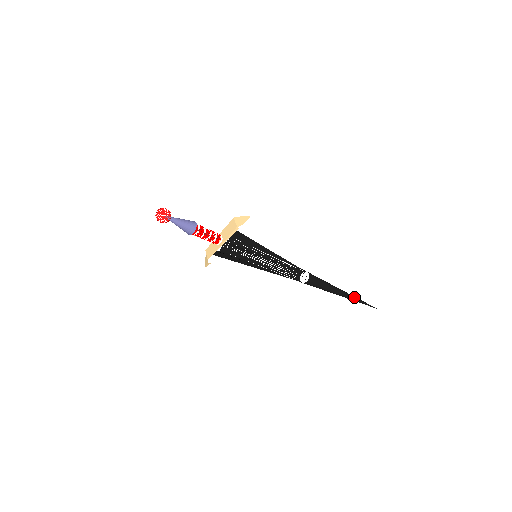
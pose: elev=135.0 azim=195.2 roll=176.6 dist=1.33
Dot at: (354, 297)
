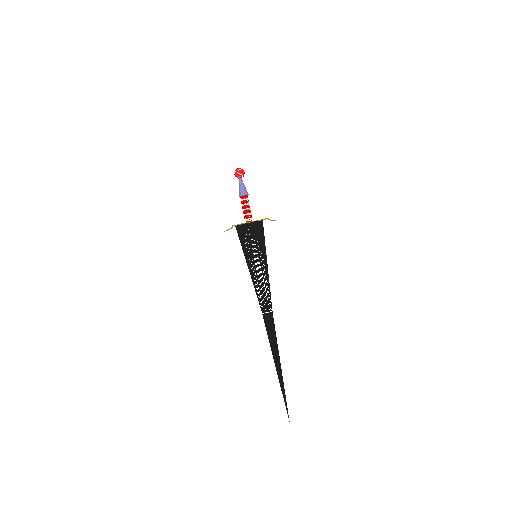
Dot at: occluded
